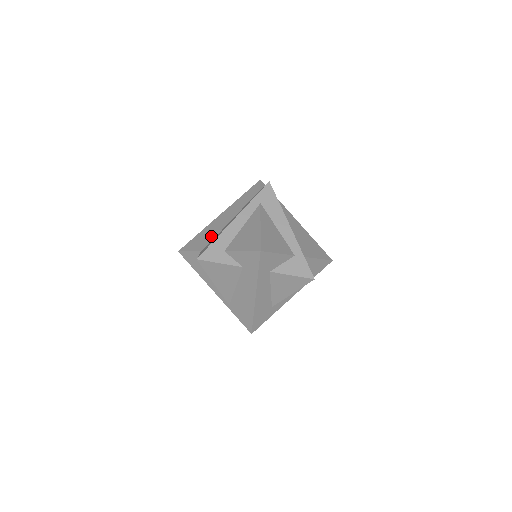
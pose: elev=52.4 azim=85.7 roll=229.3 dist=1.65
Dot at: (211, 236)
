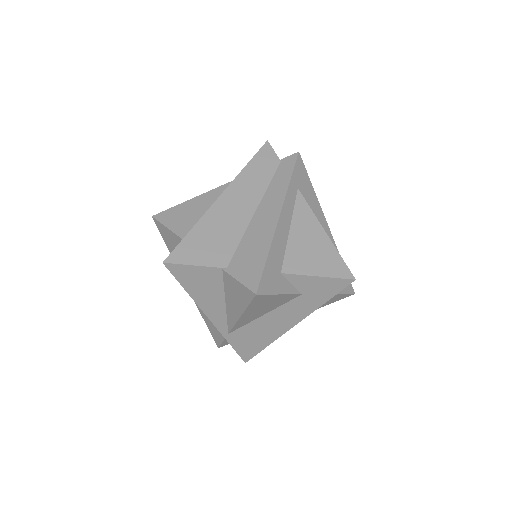
Dot at: (229, 239)
